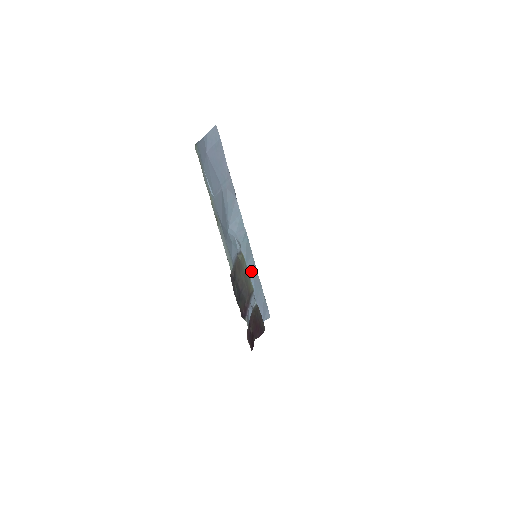
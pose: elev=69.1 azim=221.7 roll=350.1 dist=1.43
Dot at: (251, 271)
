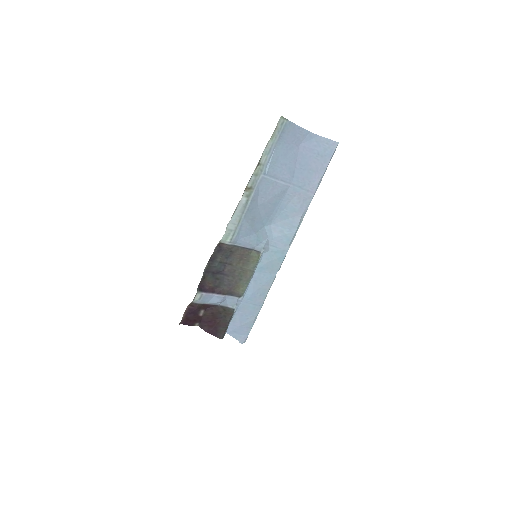
Dot at: (259, 283)
